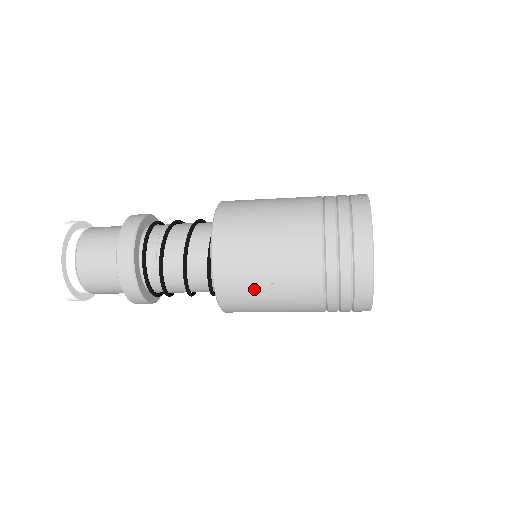
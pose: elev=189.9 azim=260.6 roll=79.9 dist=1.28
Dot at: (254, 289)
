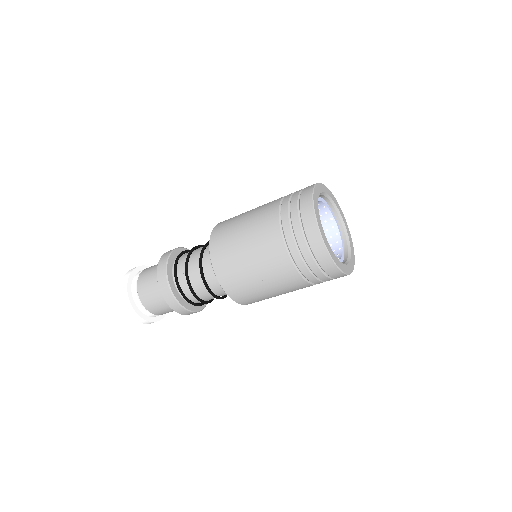
Dot at: (253, 287)
